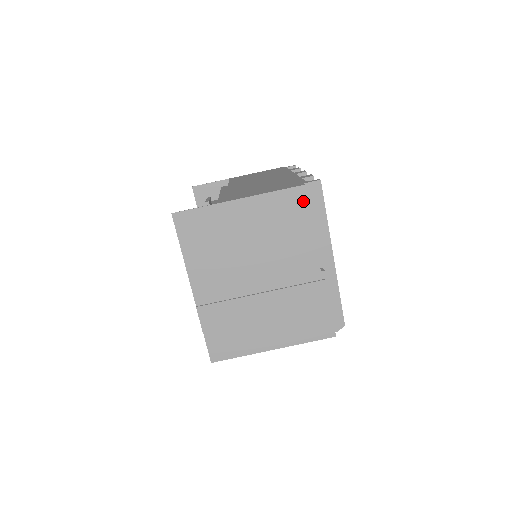
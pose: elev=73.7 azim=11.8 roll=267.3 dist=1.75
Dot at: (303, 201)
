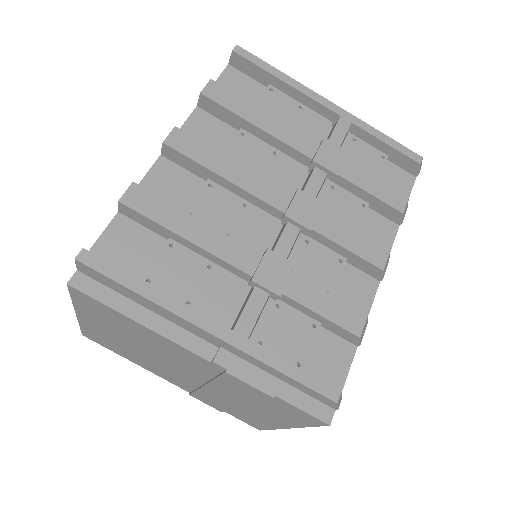
Dot at: (92, 300)
